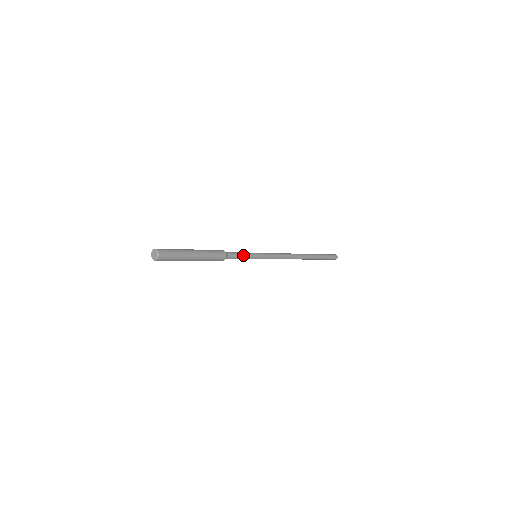
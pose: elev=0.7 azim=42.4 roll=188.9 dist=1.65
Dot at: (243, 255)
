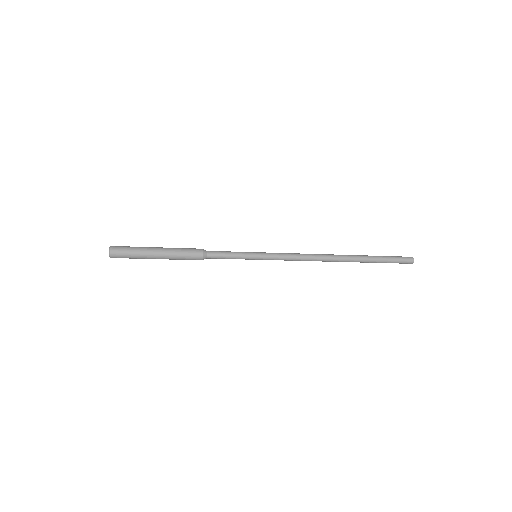
Dot at: (231, 255)
